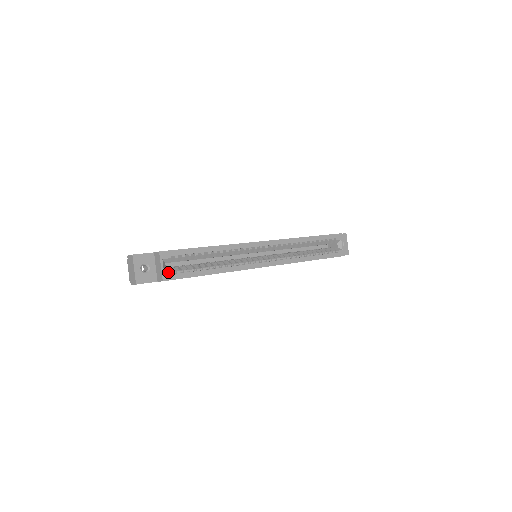
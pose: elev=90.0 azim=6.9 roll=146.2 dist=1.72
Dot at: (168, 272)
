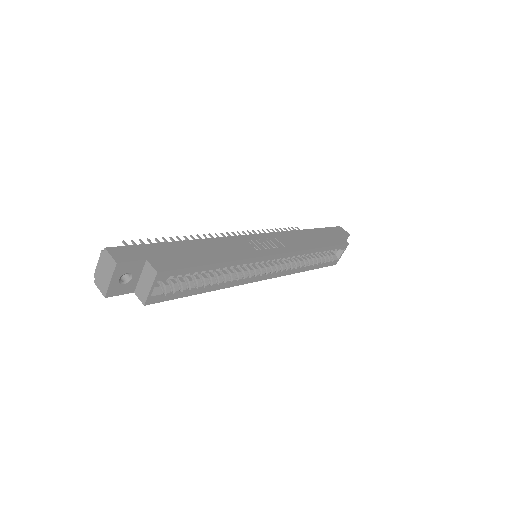
Dot at: (156, 295)
